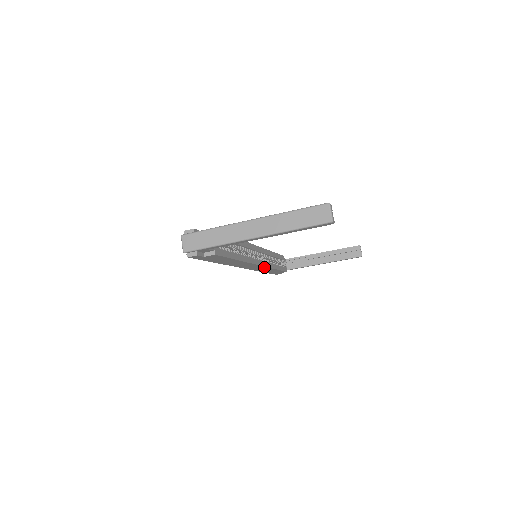
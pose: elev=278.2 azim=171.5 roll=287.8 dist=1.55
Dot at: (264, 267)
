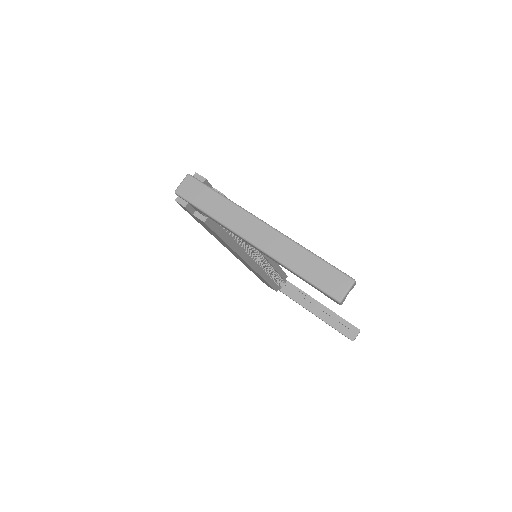
Dot at: occluded
